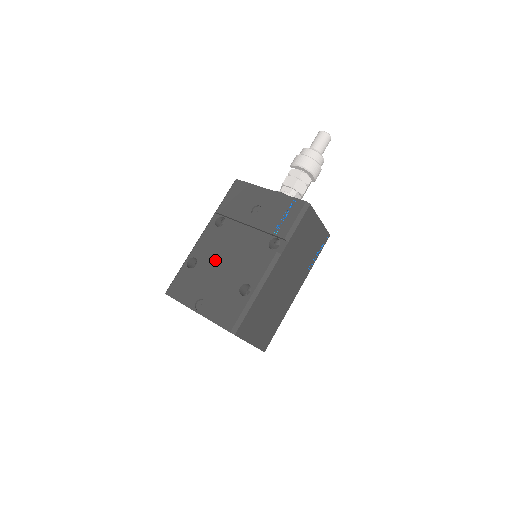
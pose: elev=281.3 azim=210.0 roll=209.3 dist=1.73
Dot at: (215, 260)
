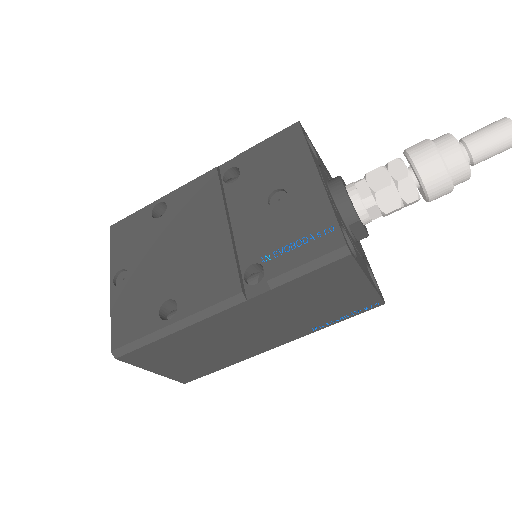
Dot at: (179, 230)
